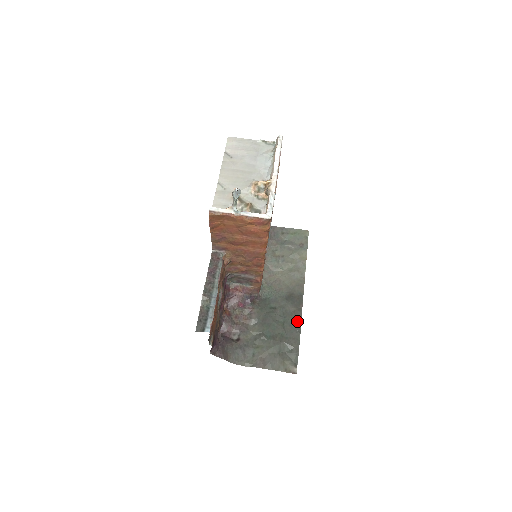
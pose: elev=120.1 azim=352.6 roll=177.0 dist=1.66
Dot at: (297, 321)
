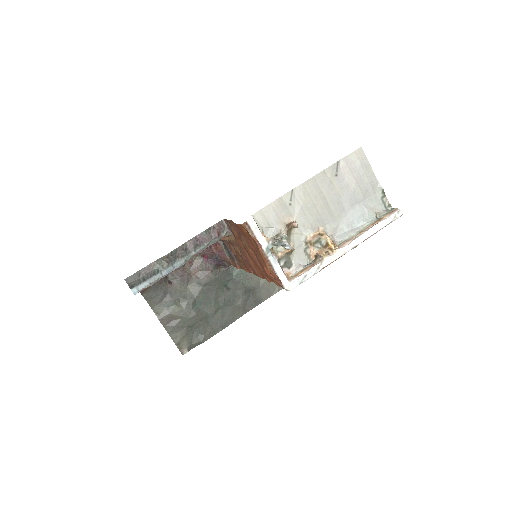
Dot at: (232, 318)
